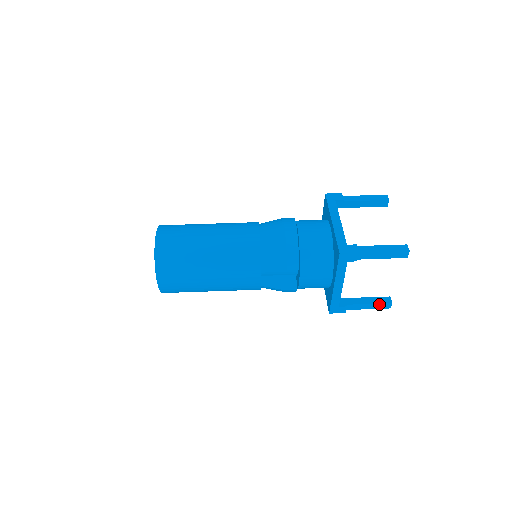
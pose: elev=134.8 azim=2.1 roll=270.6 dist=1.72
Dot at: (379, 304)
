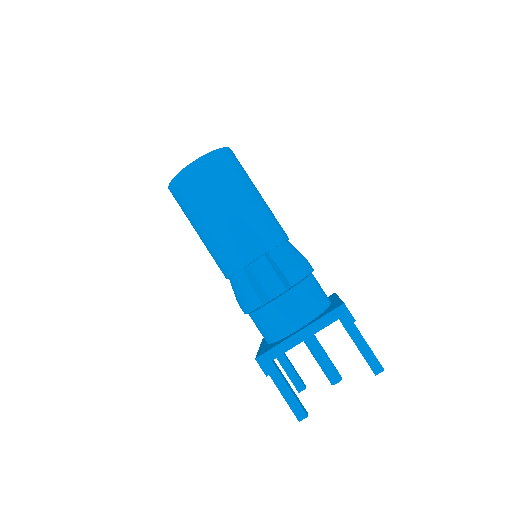
Dot at: (298, 403)
